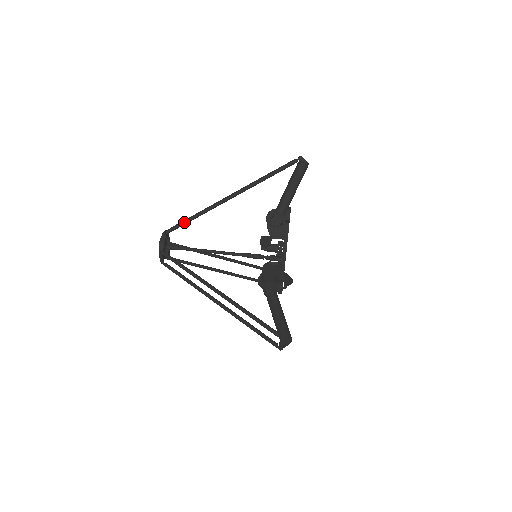
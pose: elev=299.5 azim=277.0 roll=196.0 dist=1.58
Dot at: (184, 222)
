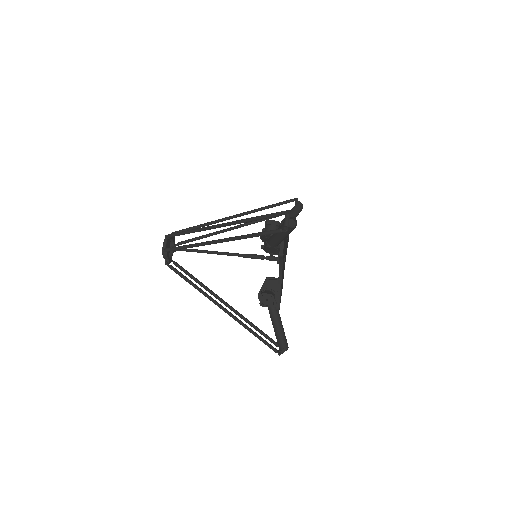
Dot at: (194, 226)
